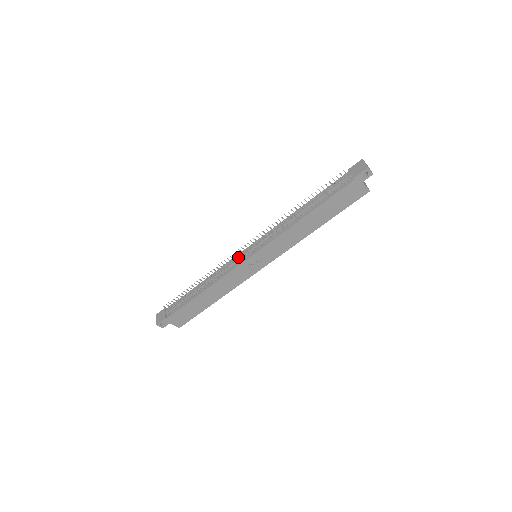
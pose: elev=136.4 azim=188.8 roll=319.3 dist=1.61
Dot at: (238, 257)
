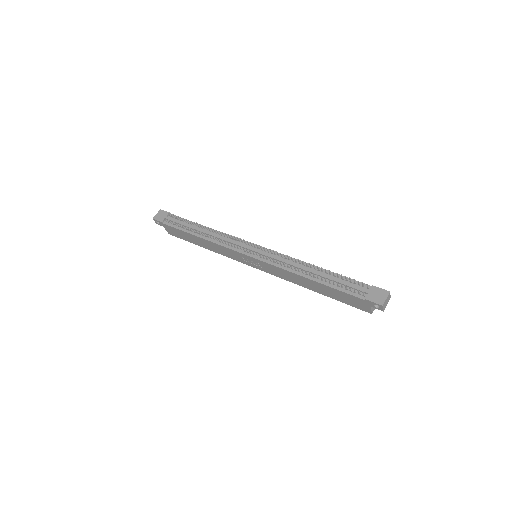
Dot at: (242, 244)
